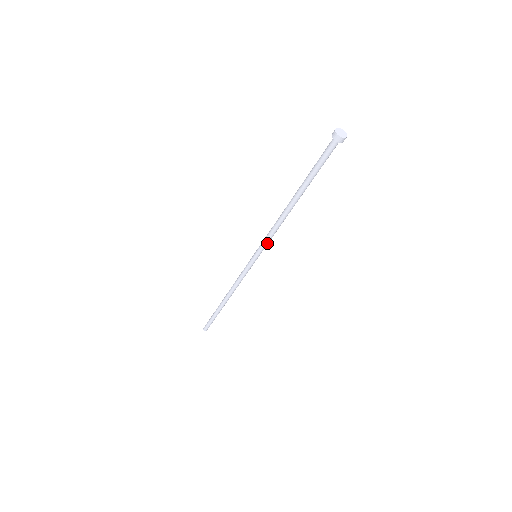
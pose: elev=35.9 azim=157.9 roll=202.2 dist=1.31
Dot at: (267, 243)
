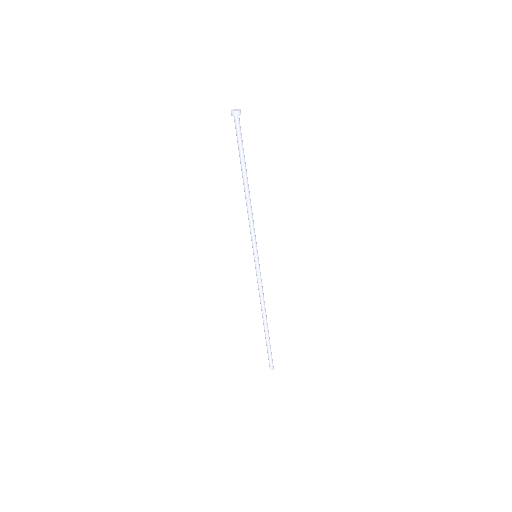
Dot at: (254, 236)
